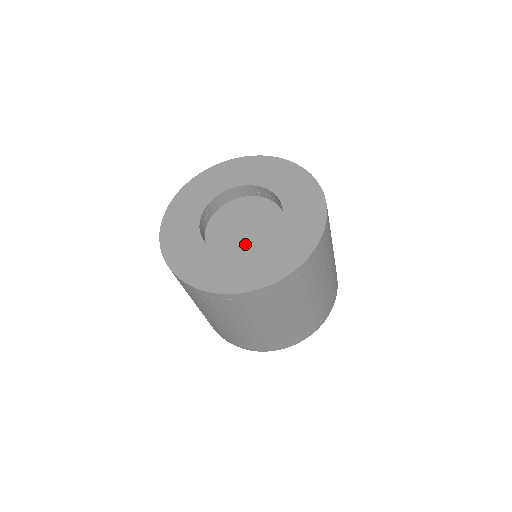
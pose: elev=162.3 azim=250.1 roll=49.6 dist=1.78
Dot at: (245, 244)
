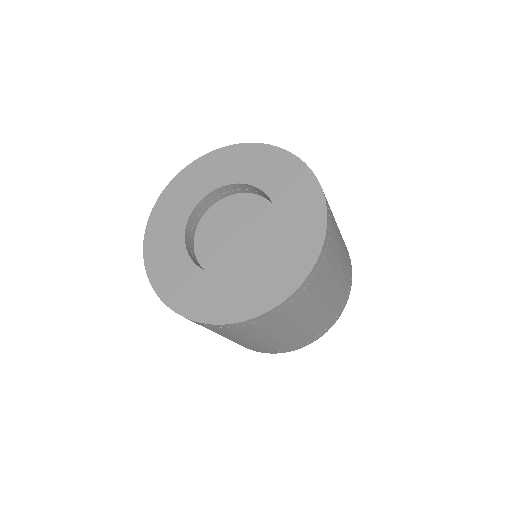
Dot at: (221, 252)
